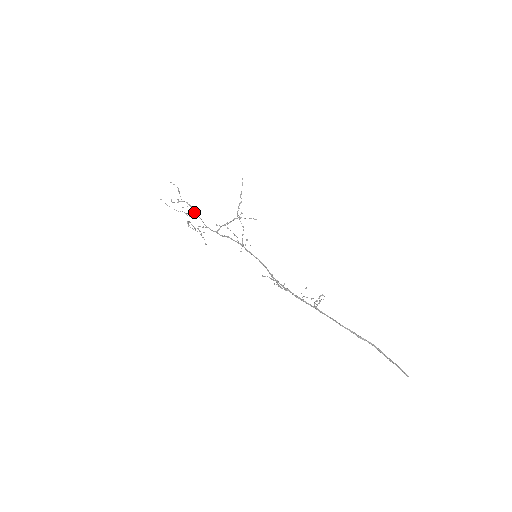
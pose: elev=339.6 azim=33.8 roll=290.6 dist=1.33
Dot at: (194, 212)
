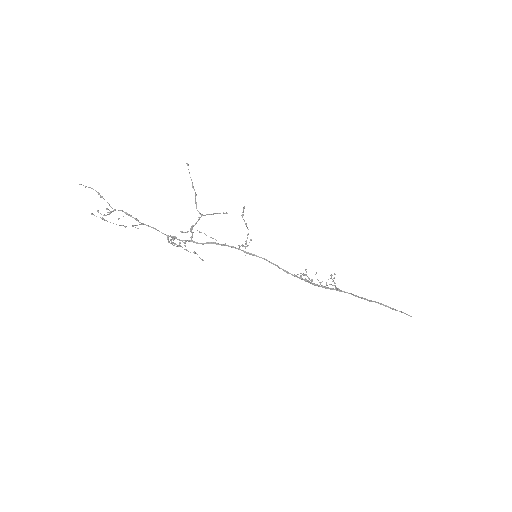
Dot at: occluded
